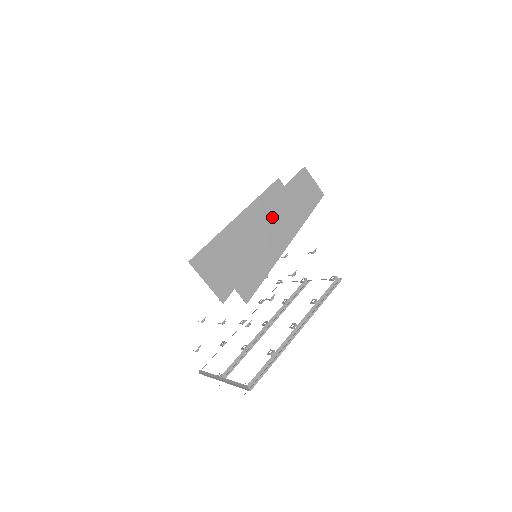
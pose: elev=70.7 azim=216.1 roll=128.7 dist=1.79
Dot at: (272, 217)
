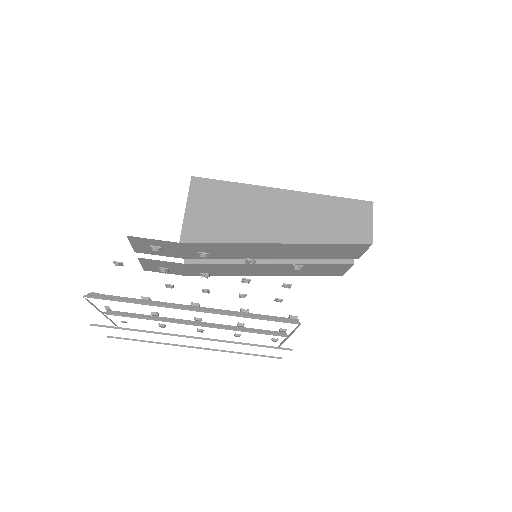
Dot at: (288, 206)
